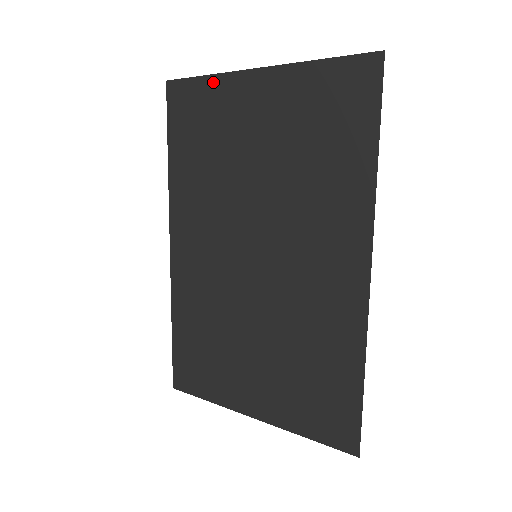
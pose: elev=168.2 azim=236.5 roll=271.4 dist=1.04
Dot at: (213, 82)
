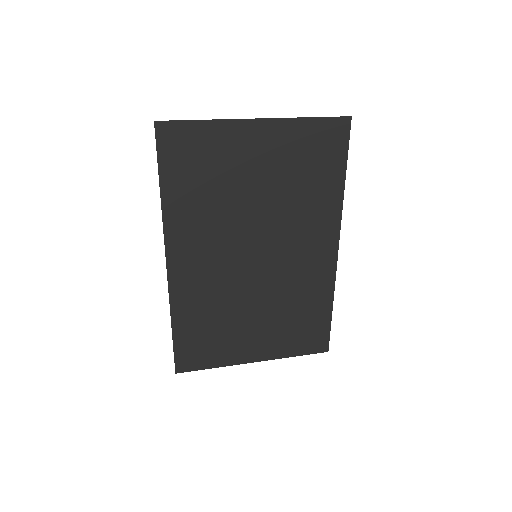
Dot at: (212, 126)
